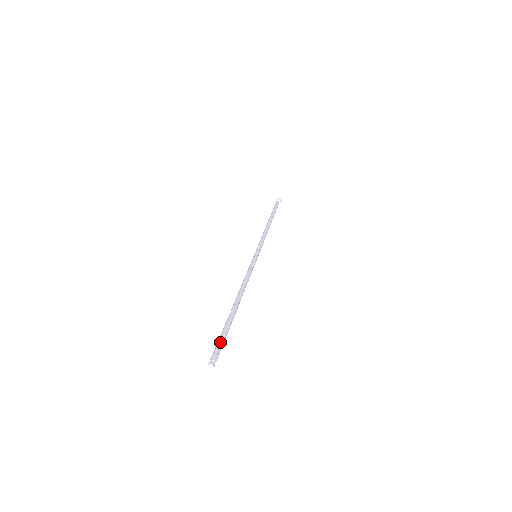
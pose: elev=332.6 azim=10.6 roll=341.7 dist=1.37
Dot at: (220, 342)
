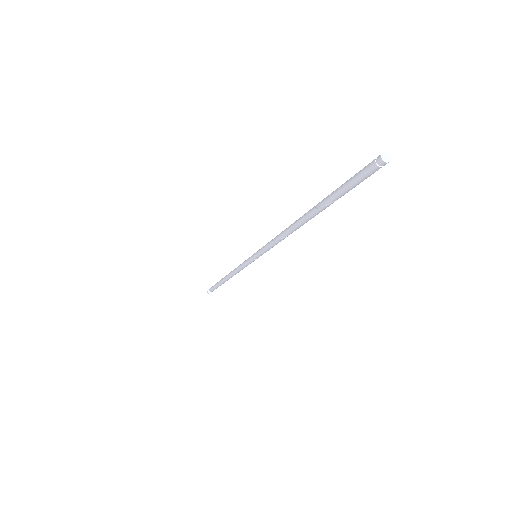
Dot at: (351, 177)
